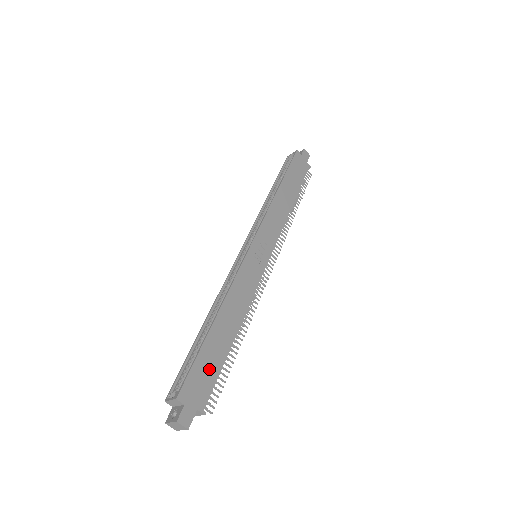
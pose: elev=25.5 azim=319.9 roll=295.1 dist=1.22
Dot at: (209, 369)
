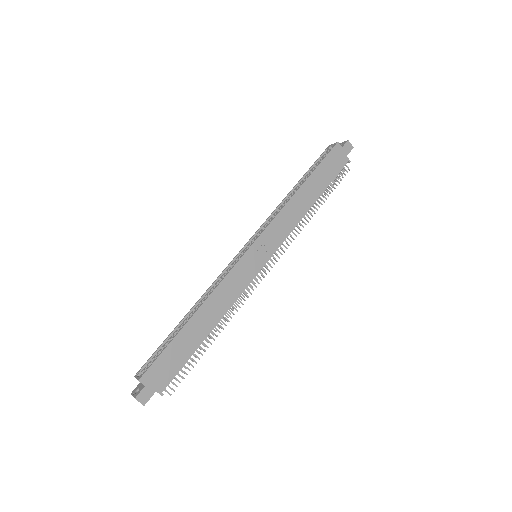
Dot at: (175, 359)
